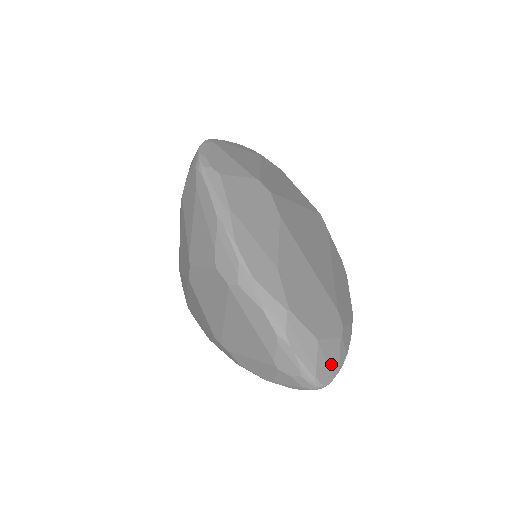
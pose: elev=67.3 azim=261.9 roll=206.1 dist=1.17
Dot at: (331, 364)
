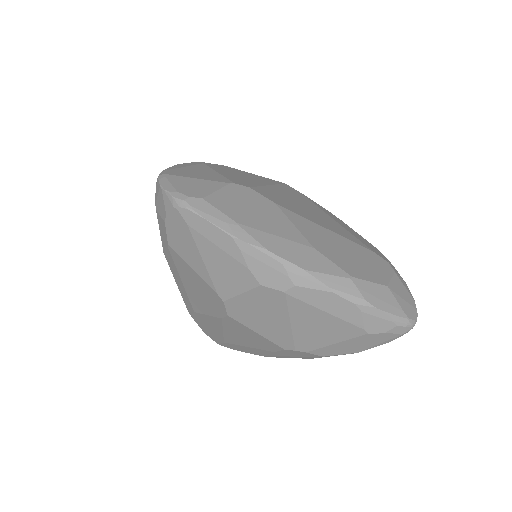
Dot at: (407, 299)
